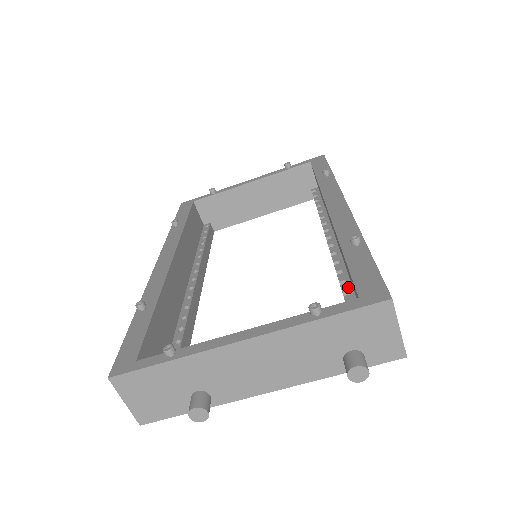
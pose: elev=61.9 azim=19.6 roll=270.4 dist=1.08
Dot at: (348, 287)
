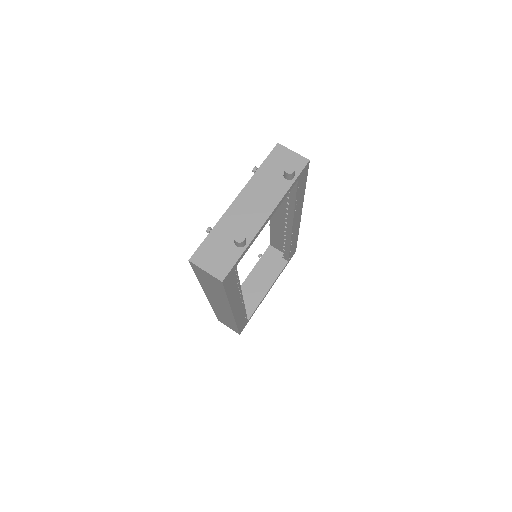
Dot at: occluded
